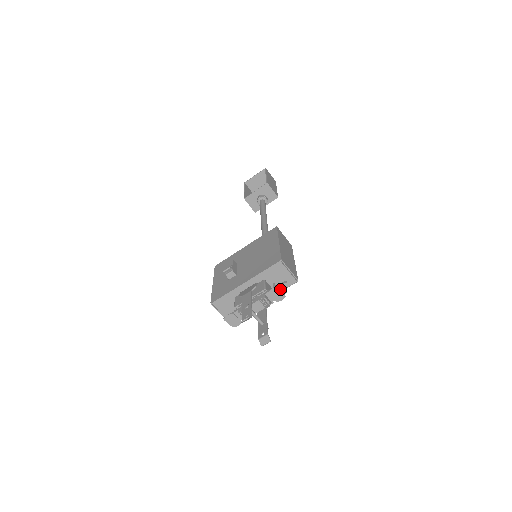
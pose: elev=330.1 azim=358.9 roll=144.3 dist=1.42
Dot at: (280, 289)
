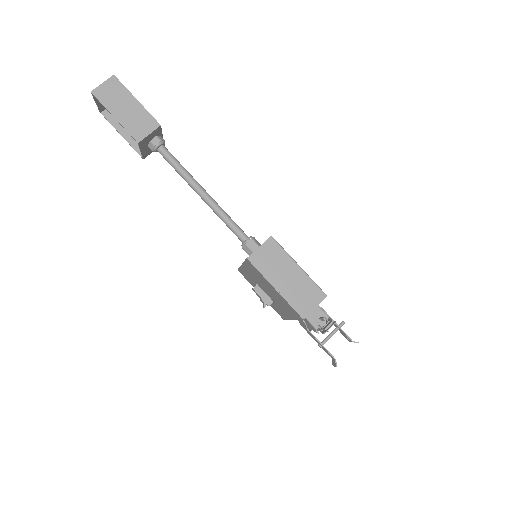
Dot at: (327, 327)
